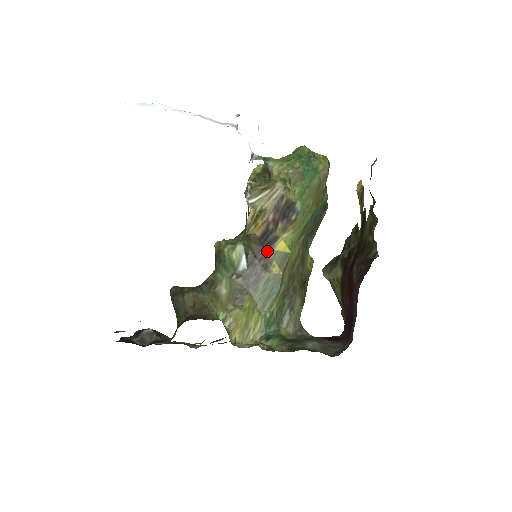
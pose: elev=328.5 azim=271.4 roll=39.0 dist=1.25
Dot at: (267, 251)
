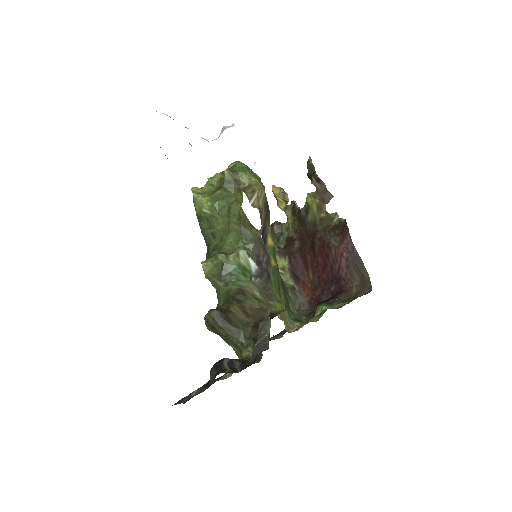
Dot at: (265, 247)
